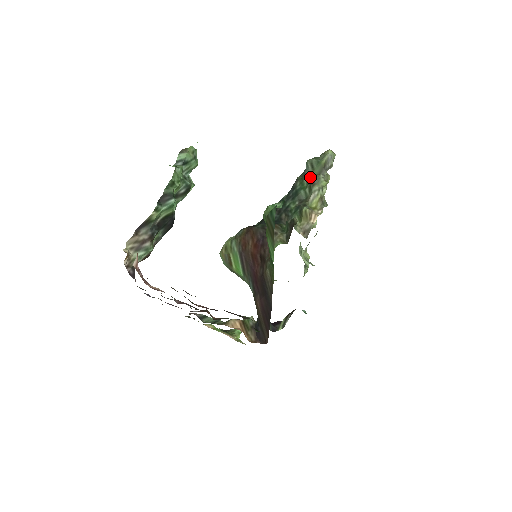
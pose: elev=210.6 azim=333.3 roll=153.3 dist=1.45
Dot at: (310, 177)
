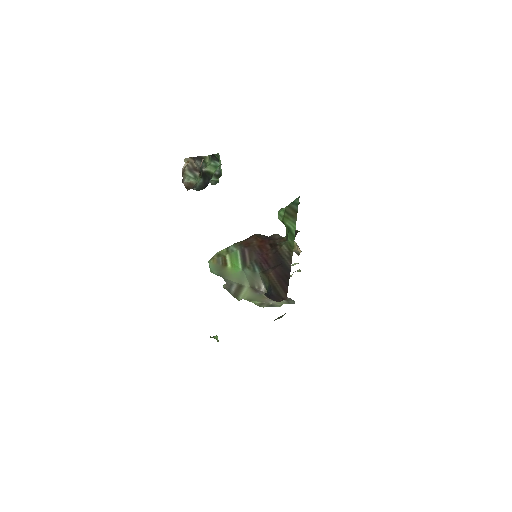
Dot at: occluded
